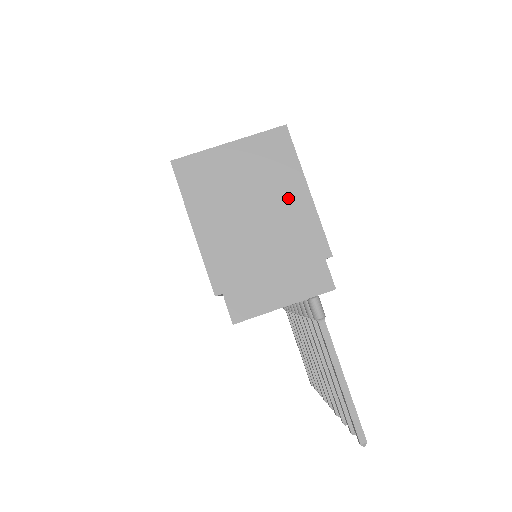
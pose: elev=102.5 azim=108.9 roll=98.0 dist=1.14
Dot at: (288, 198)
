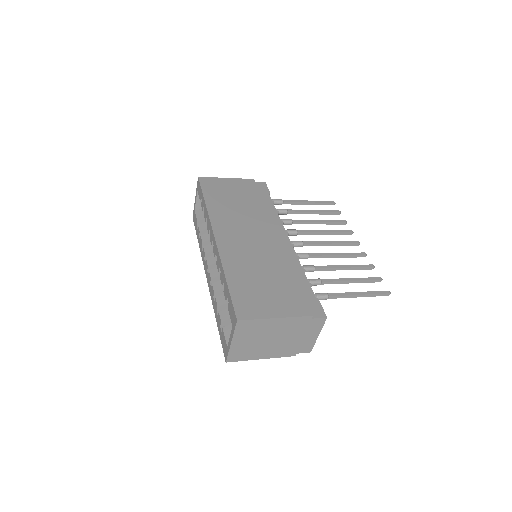
Dot at: (274, 327)
